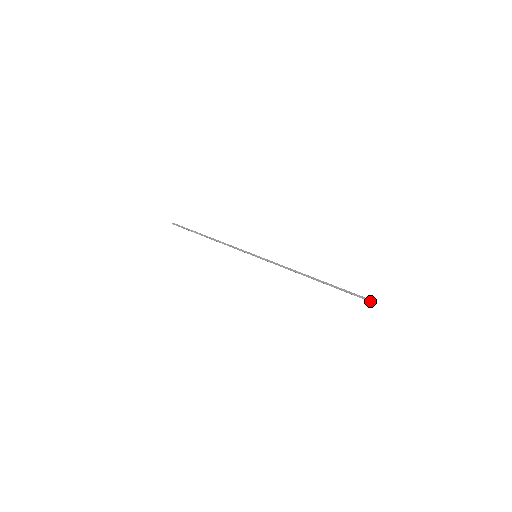
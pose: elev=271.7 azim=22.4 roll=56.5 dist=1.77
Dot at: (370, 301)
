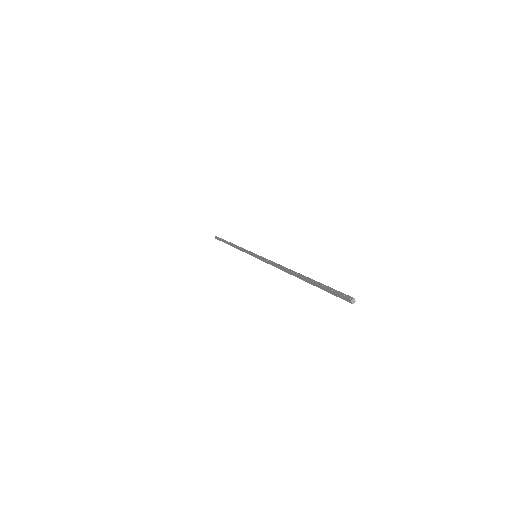
Dot at: (352, 302)
